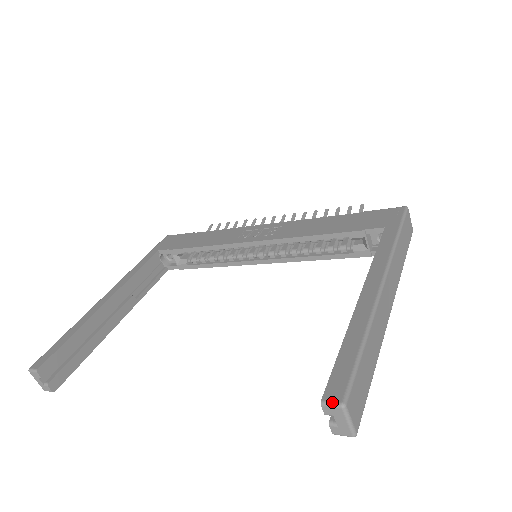
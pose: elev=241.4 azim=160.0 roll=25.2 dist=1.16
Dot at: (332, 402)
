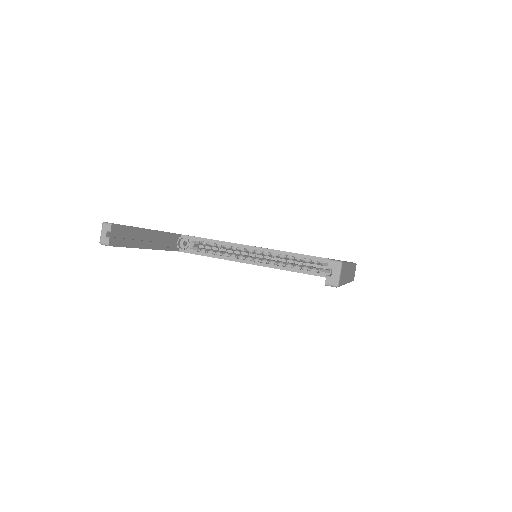
Dot at: (336, 260)
